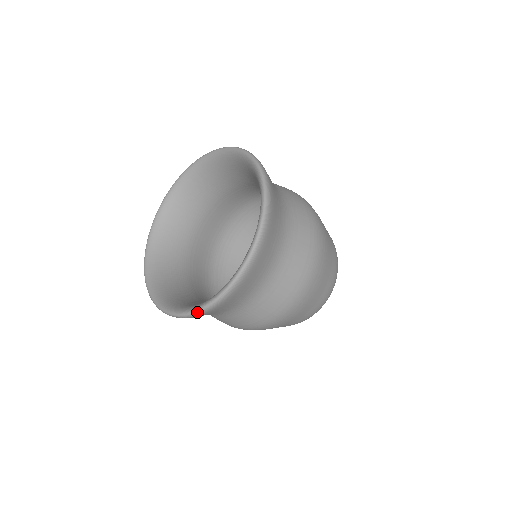
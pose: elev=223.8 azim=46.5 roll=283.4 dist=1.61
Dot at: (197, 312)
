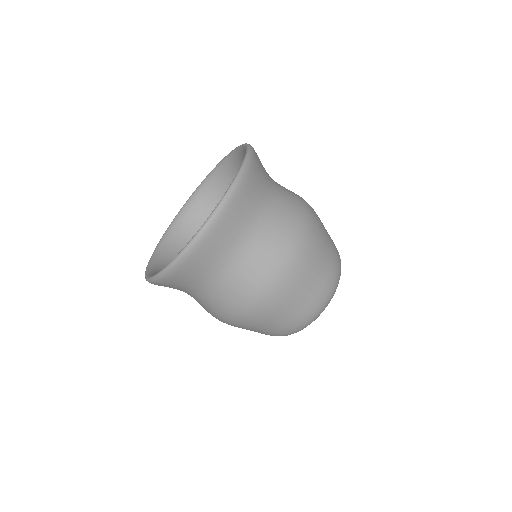
Dot at: (148, 280)
